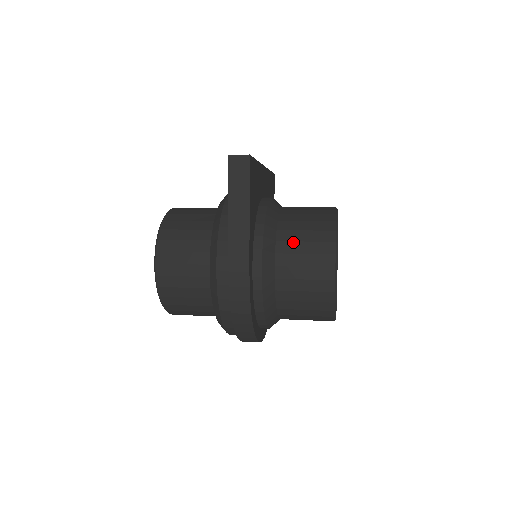
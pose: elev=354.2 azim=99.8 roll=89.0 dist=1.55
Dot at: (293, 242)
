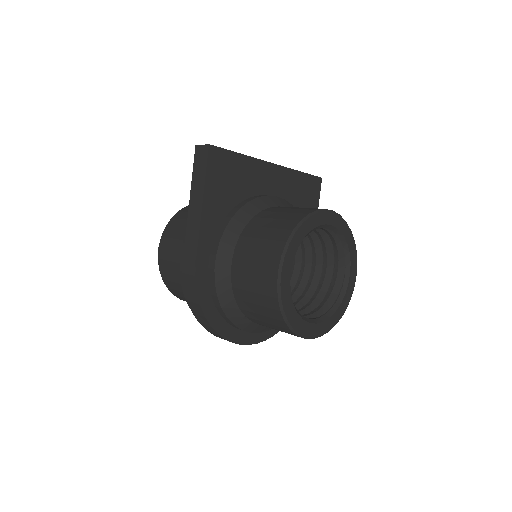
Dot at: (252, 238)
